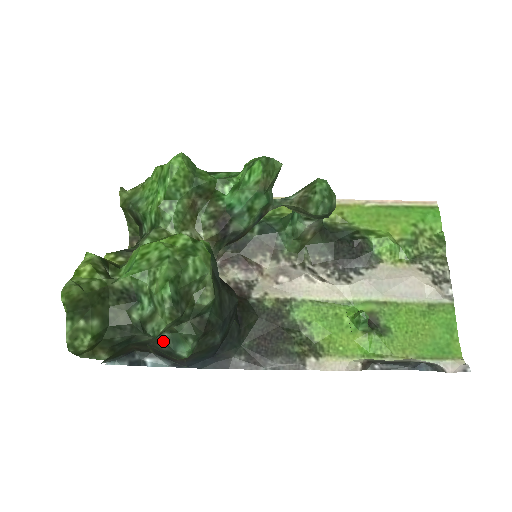
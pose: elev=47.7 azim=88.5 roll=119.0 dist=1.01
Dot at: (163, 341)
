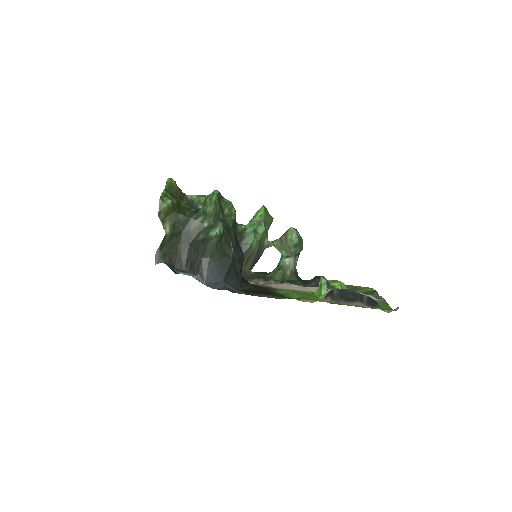
Dot at: (203, 229)
